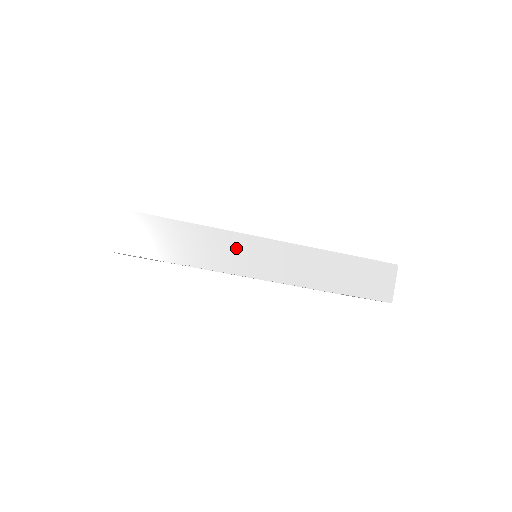
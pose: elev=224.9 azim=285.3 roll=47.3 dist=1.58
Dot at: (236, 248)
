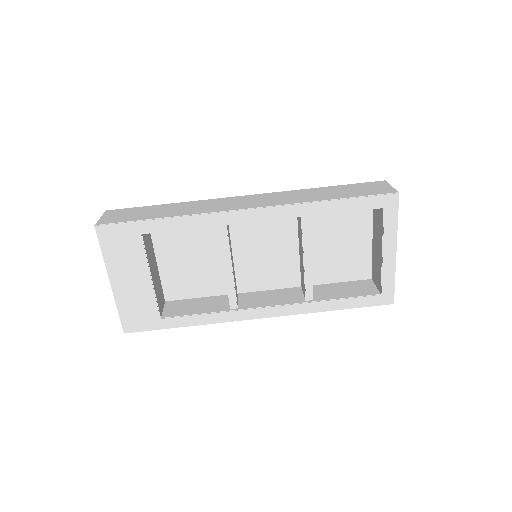
Dot at: (217, 203)
